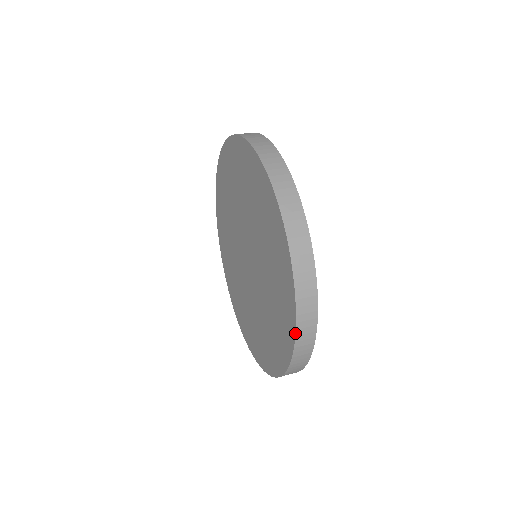
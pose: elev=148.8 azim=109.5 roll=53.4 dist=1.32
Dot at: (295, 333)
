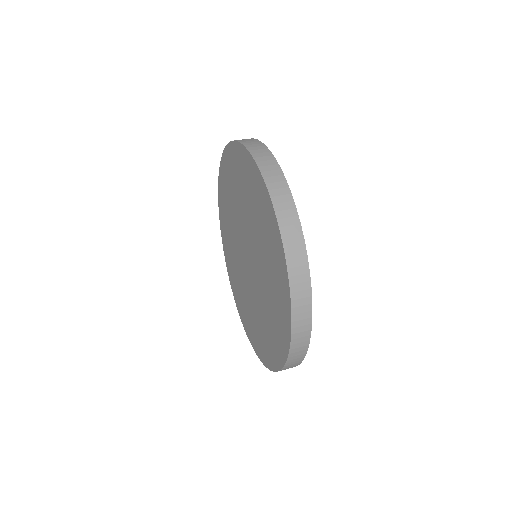
Dot at: occluded
